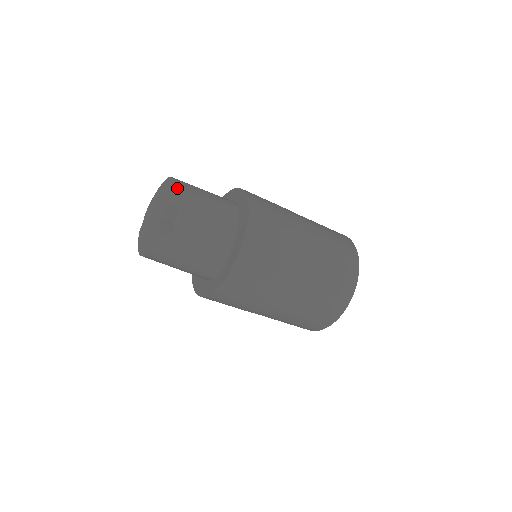
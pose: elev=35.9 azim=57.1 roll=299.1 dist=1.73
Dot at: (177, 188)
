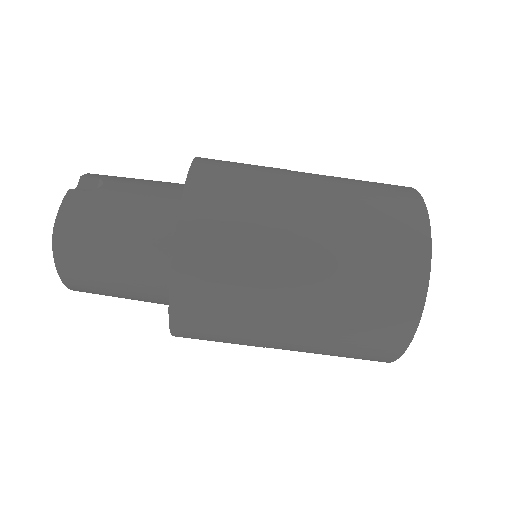
Dot at: occluded
